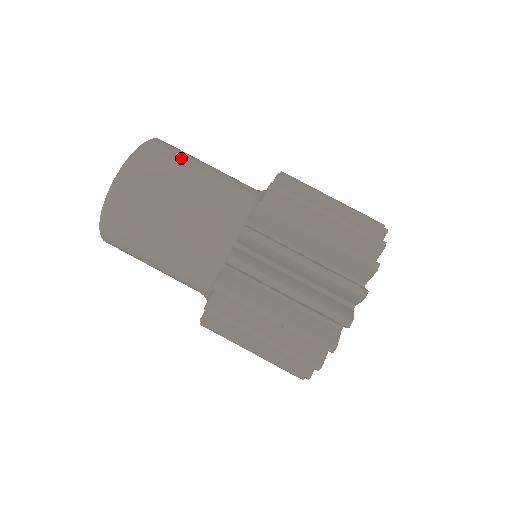
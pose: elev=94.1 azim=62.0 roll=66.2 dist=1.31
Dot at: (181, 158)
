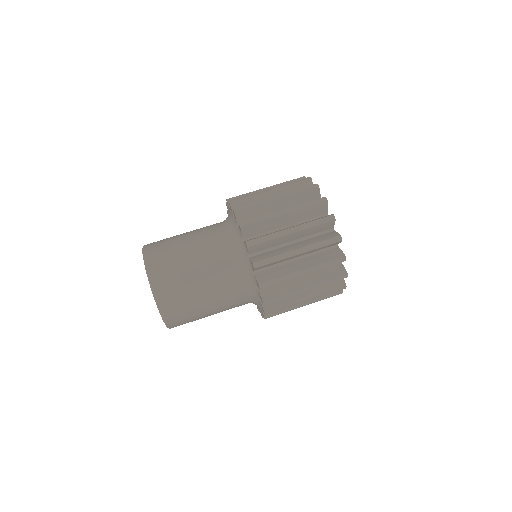
Dot at: (176, 263)
